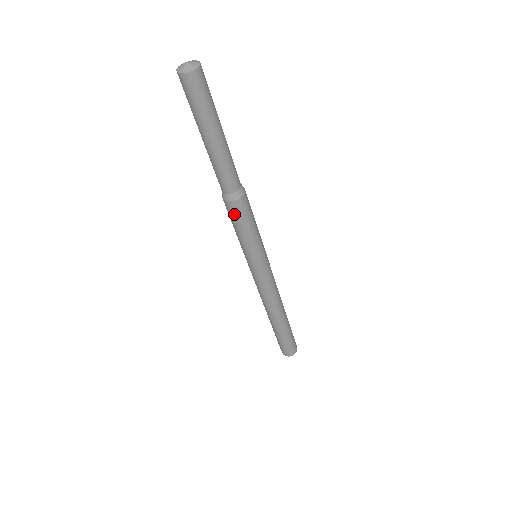
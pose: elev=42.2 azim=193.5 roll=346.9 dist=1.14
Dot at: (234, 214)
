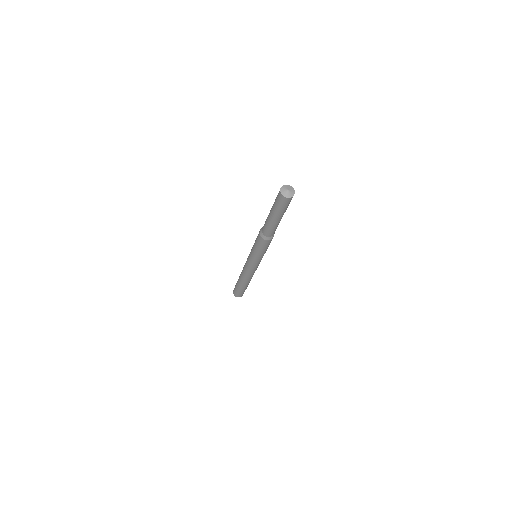
Dot at: (269, 243)
